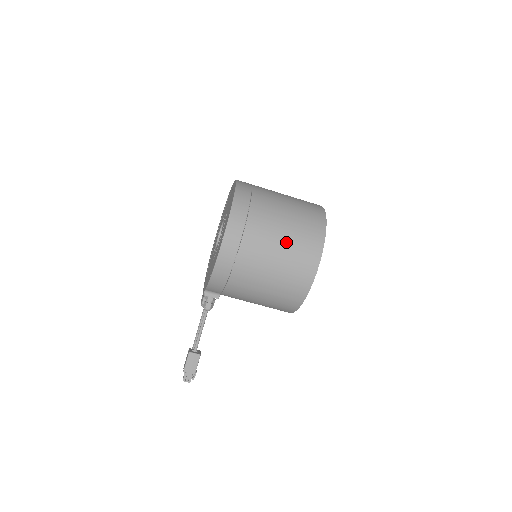
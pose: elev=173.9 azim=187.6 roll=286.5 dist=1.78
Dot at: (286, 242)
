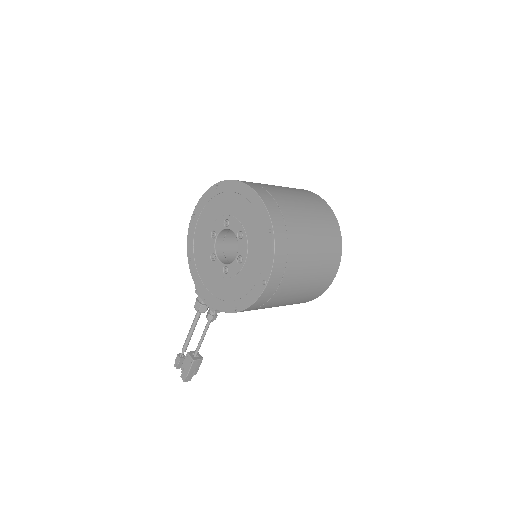
Dot at: (316, 268)
